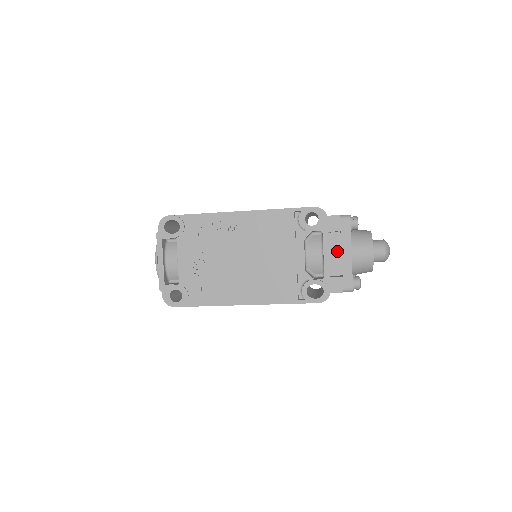
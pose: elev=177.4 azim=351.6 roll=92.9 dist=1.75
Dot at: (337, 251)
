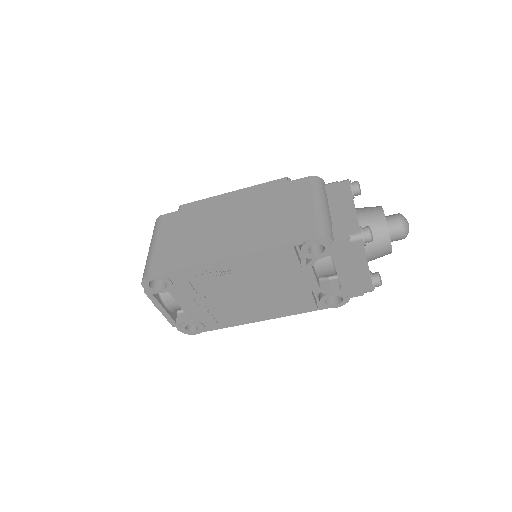
Dot at: (352, 268)
